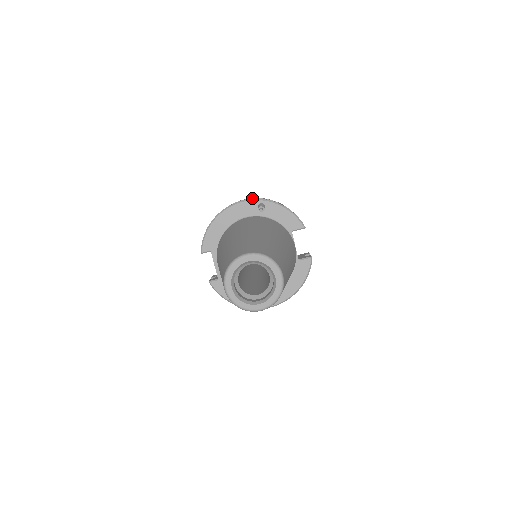
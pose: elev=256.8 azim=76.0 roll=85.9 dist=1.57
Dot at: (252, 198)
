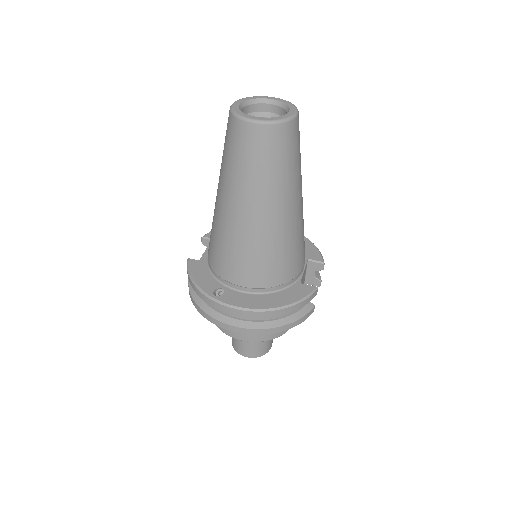
Dot at: occluded
